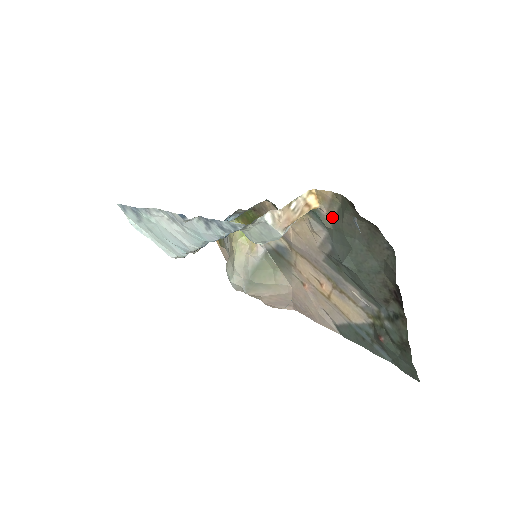
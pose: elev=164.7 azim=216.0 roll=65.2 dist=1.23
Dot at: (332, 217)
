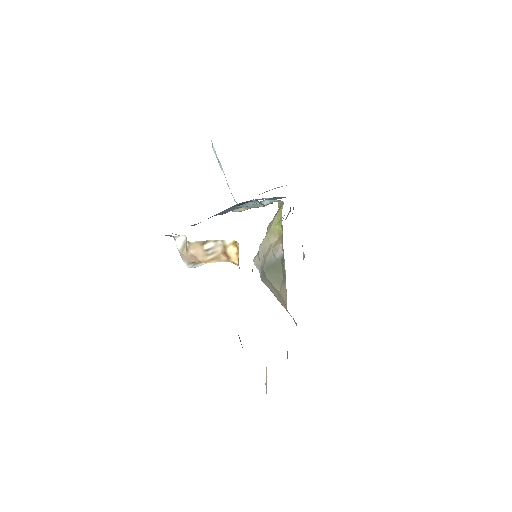
Dot at: occluded
